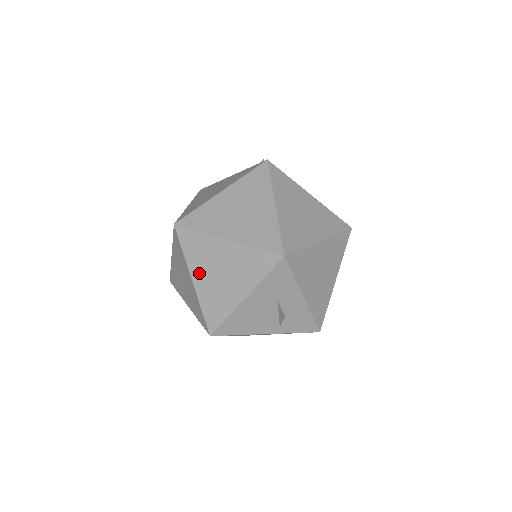
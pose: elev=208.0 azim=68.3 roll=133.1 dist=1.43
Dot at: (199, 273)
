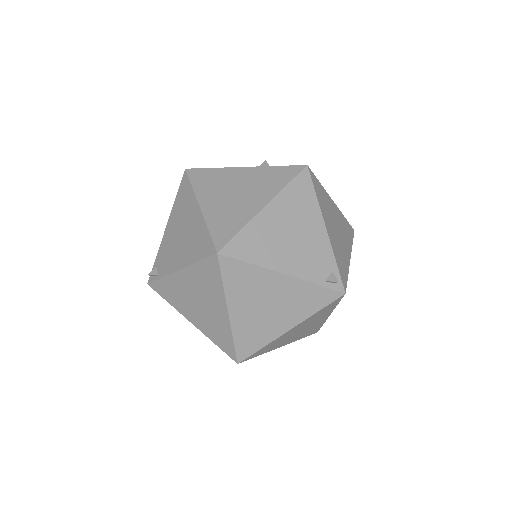
Dot at: occluded
